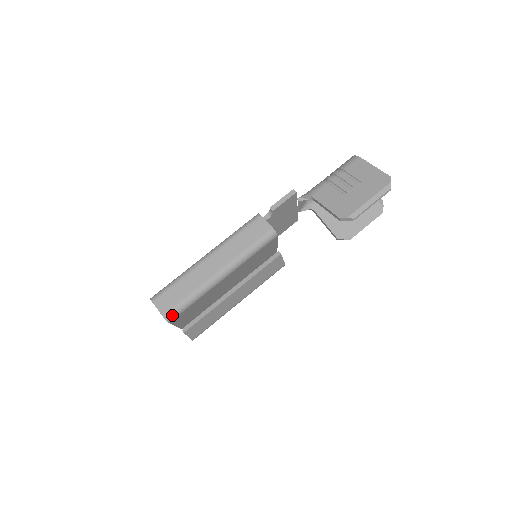
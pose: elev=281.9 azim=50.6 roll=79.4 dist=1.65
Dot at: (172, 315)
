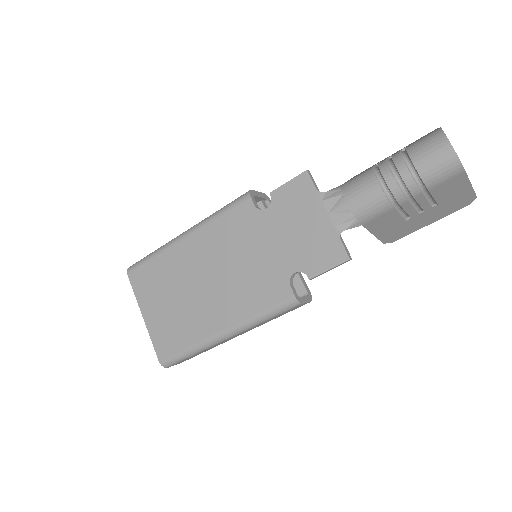
Dot at: occluded
